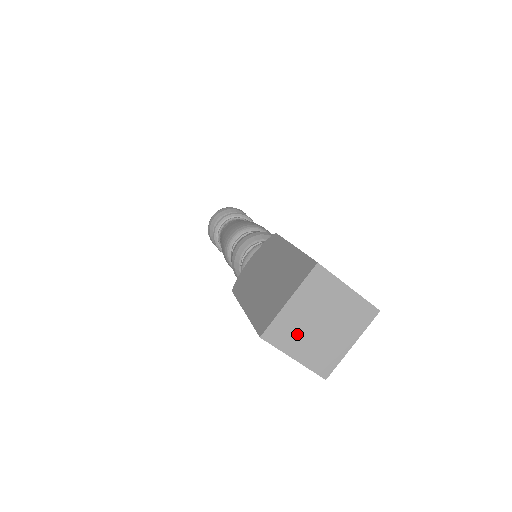
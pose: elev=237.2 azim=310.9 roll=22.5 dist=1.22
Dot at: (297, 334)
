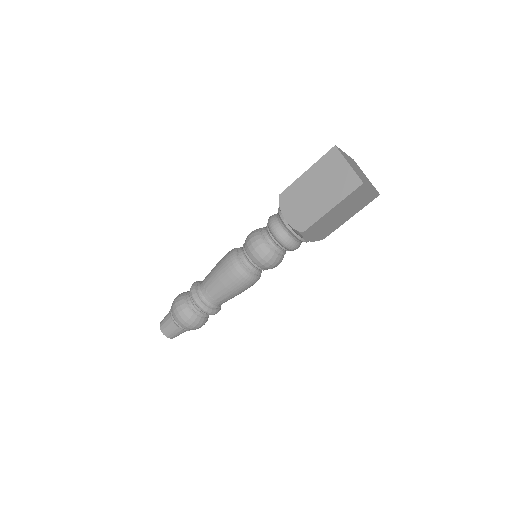
Dot at: (349, 161)
